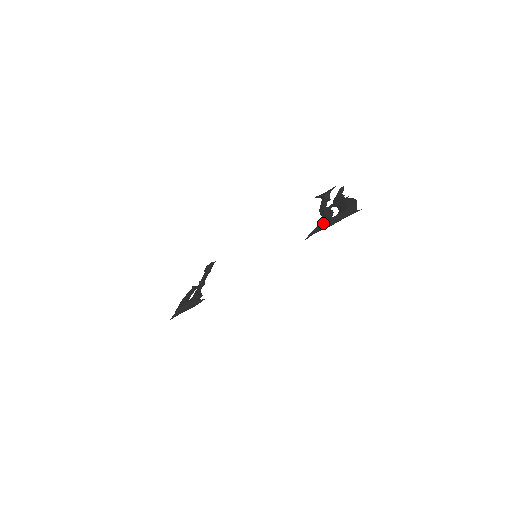
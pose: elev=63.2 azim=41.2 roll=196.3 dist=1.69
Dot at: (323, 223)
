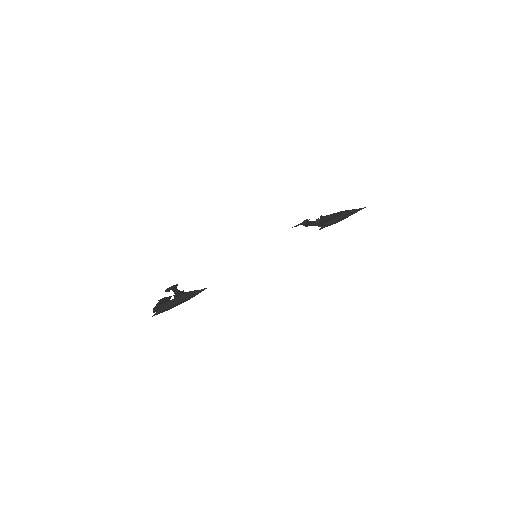
Dot at: (333, 219)
